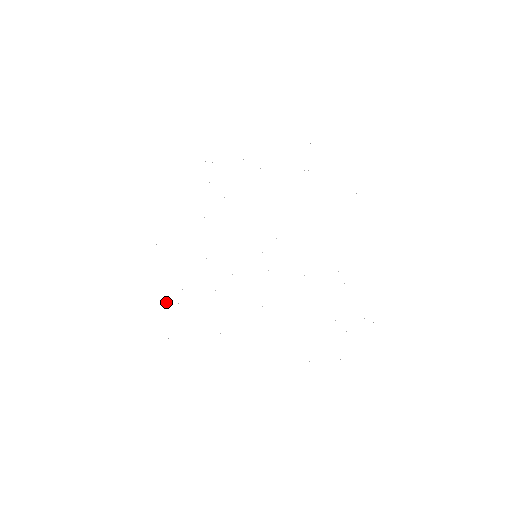
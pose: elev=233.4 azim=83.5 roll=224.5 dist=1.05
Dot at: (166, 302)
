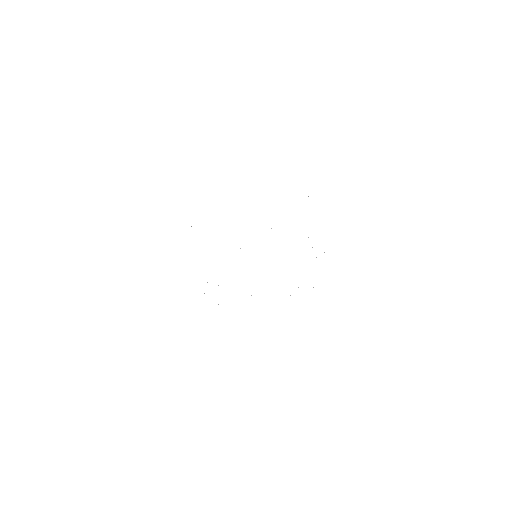
Dot at: occluded
